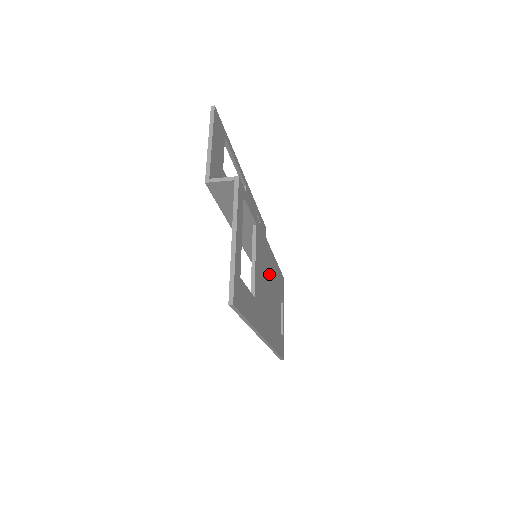
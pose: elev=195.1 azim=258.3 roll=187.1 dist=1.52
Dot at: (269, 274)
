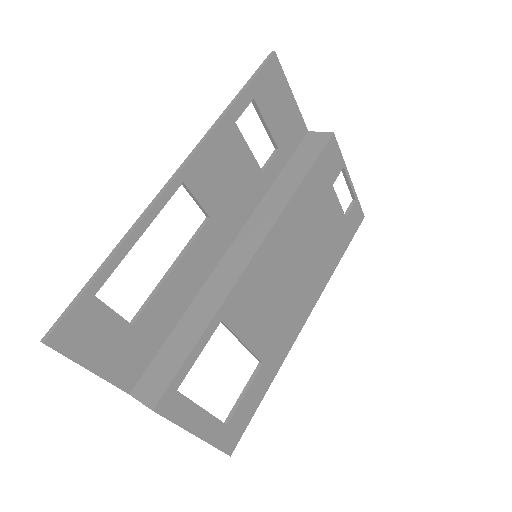
Dot at: (285, 258)
